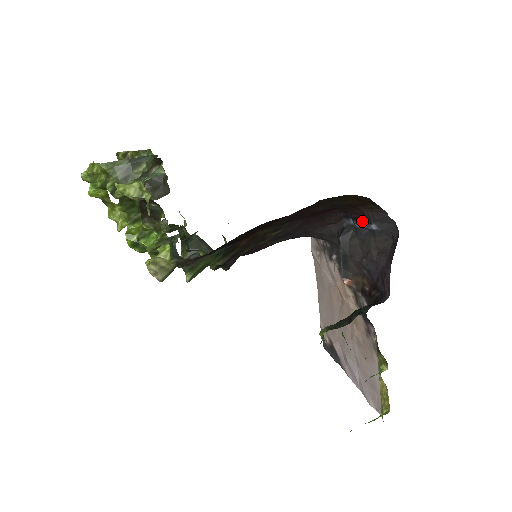
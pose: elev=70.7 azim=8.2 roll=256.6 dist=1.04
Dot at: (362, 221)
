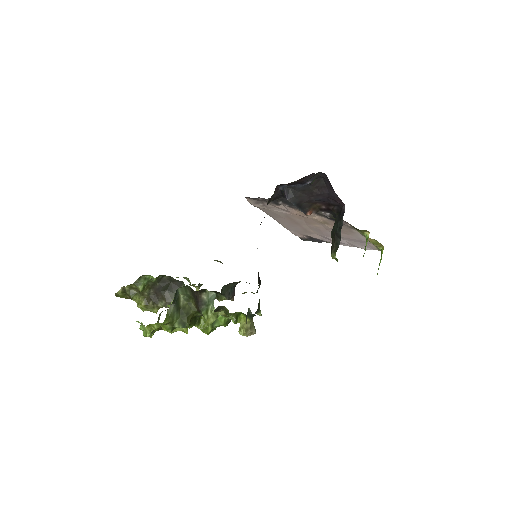
Dot at: (297, 184)
